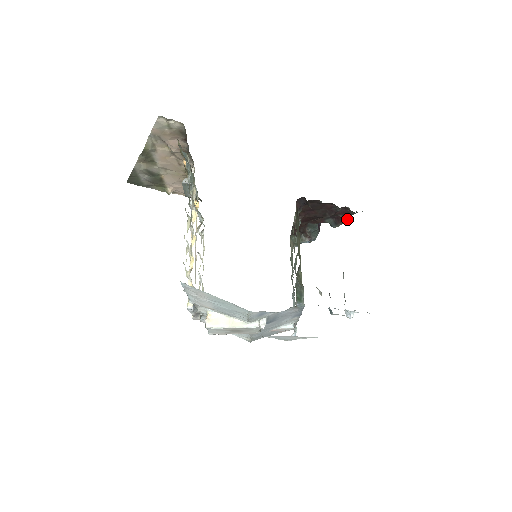
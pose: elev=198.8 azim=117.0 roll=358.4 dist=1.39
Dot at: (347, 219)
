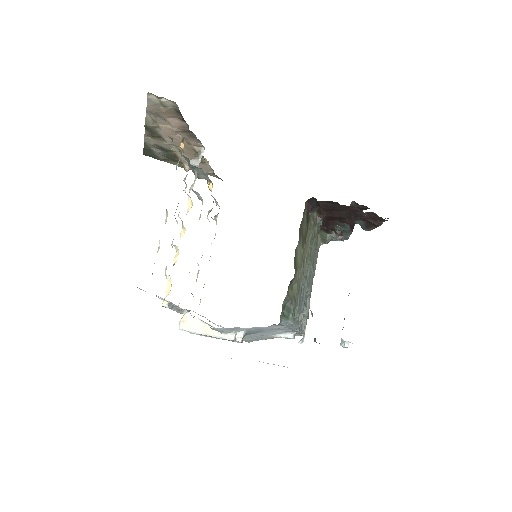
Dot at: (378, 225)
